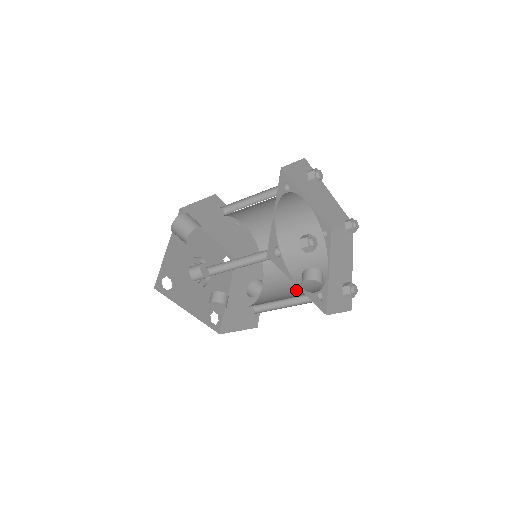
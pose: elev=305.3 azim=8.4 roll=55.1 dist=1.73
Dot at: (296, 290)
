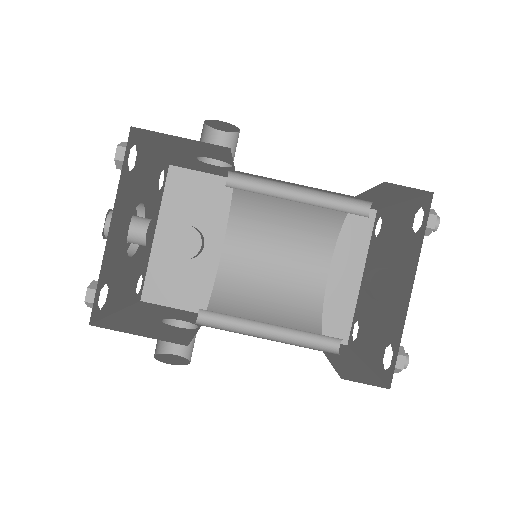
Dot at: occluded
